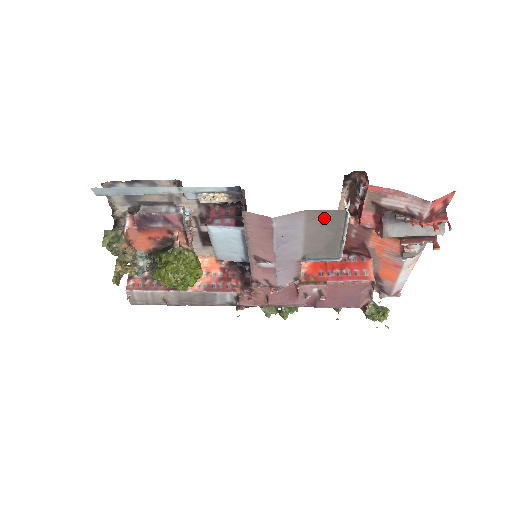
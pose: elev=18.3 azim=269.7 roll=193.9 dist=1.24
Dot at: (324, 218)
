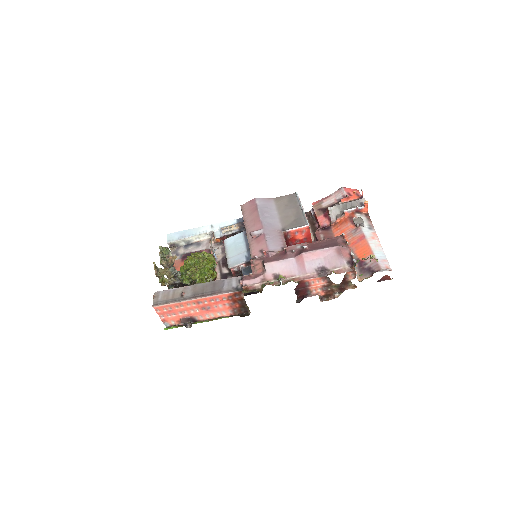
Dot at: (286, 201)
